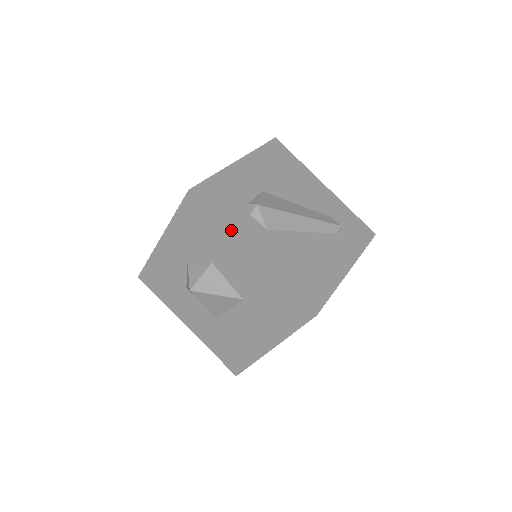
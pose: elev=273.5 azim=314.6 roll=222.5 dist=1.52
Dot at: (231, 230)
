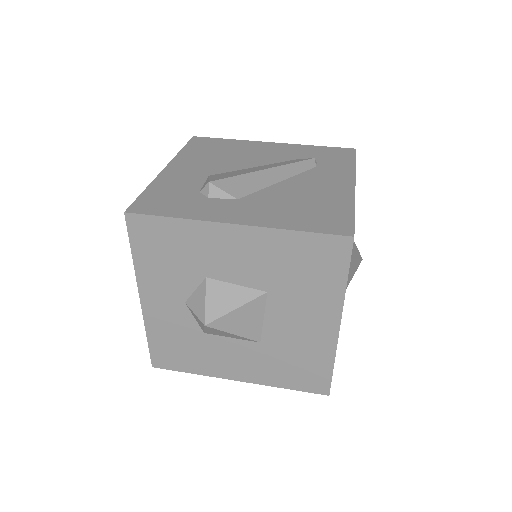
Dot at: (196, 219)
